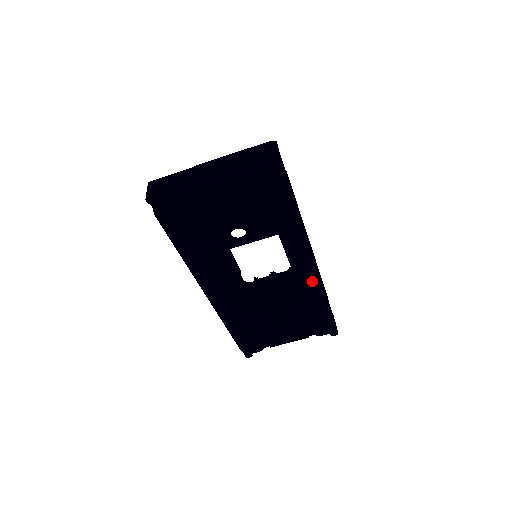
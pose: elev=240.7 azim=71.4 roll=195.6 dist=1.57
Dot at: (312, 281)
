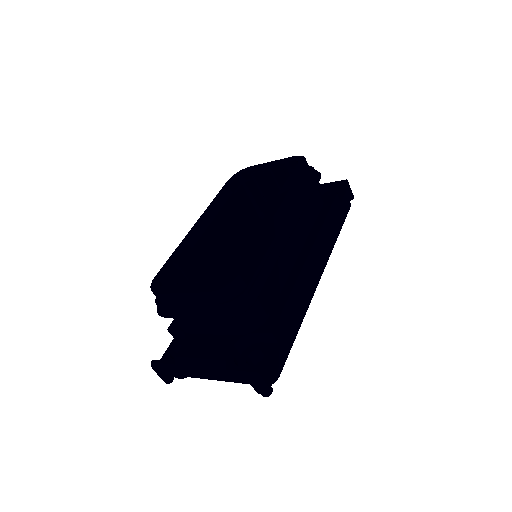
Dot at: occluded
